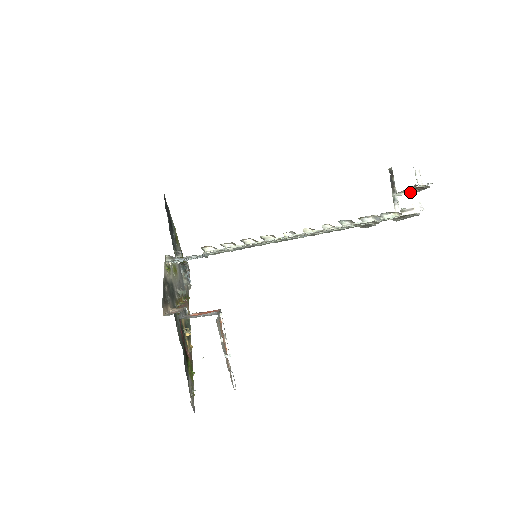
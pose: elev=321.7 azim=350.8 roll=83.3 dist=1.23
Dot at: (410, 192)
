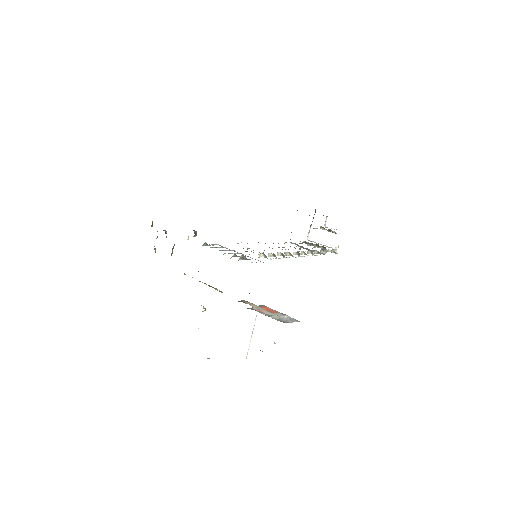
Dot at: occluded
